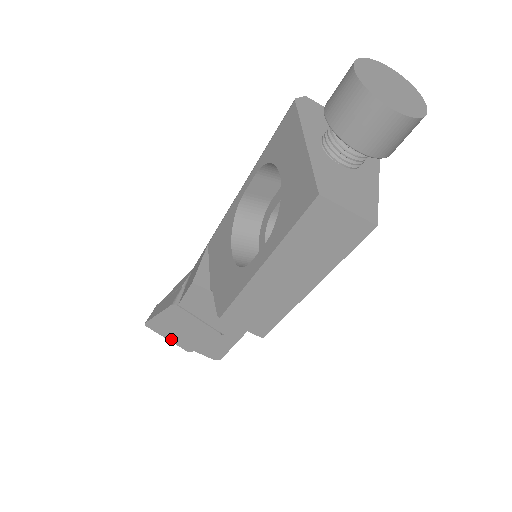
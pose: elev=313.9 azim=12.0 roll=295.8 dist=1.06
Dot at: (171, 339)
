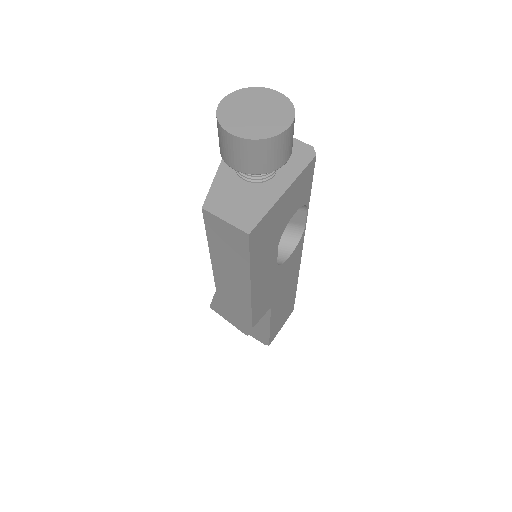
Dot at: (230, 322)
